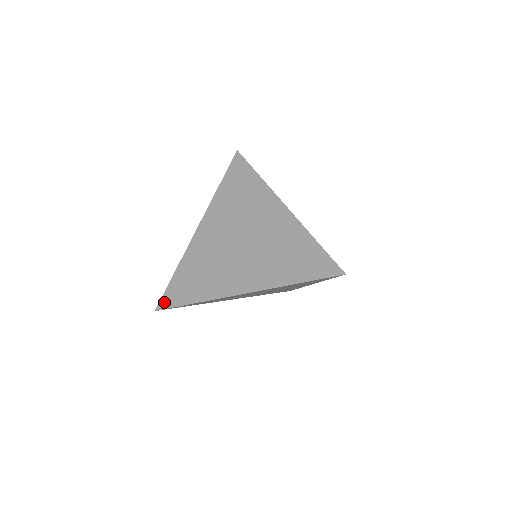
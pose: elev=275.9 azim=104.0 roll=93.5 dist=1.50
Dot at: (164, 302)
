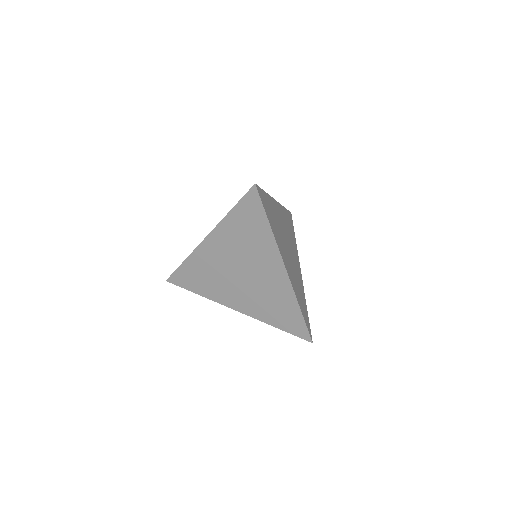
Dot at: (173, 280)
